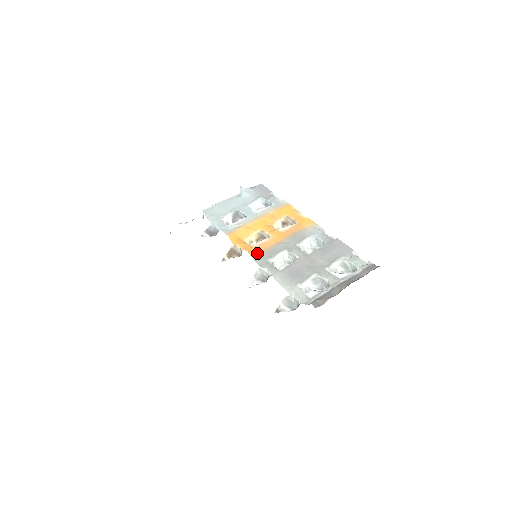
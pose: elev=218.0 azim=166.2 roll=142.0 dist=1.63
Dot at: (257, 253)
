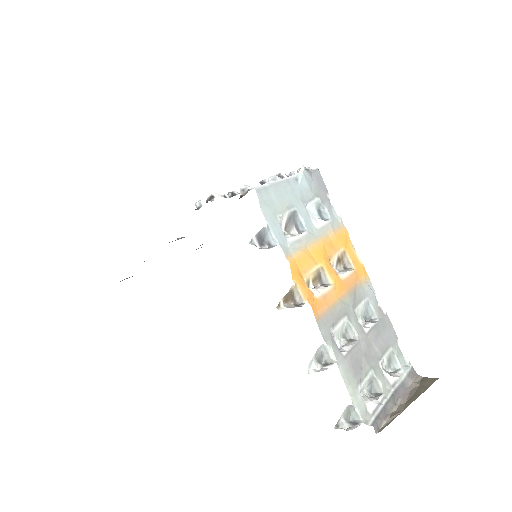
Dot at: (320, 312)
